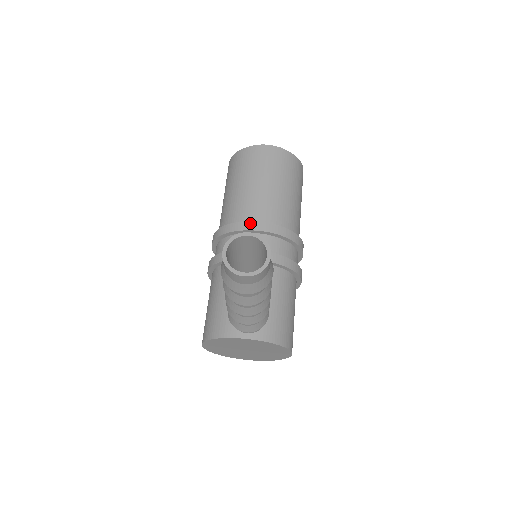
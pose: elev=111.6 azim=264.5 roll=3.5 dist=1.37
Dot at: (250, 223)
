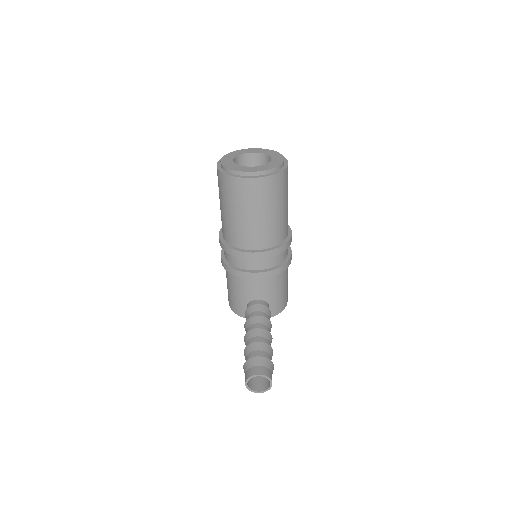
Dot at: (249, 254)
